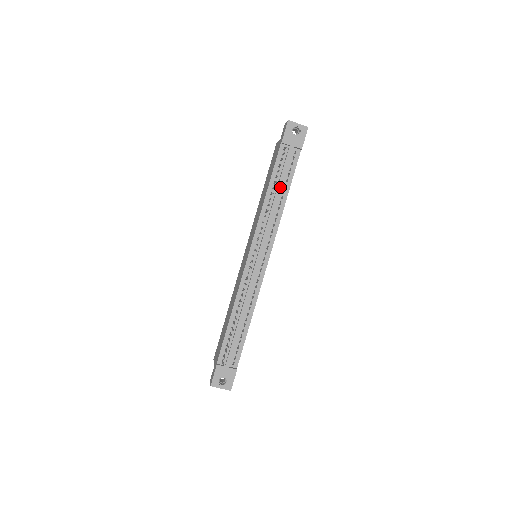
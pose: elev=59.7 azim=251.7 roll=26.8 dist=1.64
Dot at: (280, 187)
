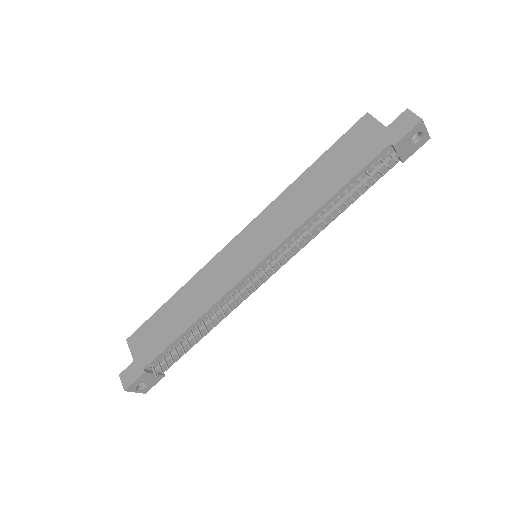
Dot at: (348, 200)
